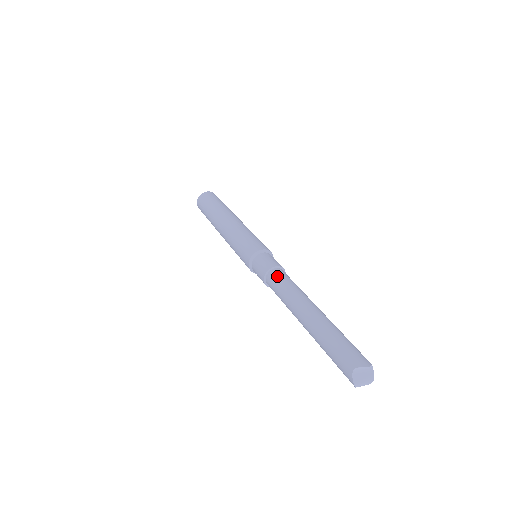
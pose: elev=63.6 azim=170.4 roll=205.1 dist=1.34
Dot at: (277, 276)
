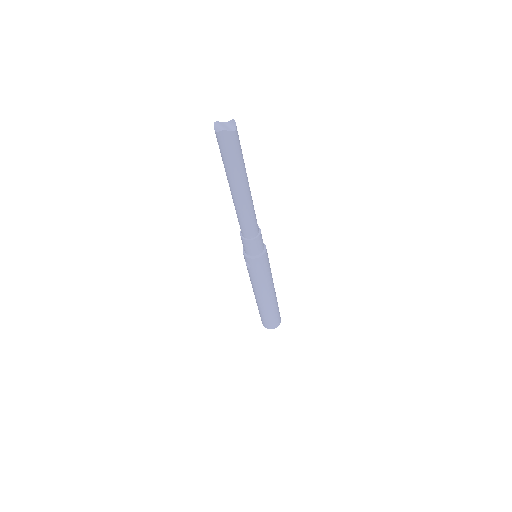
Dot at: occluded
